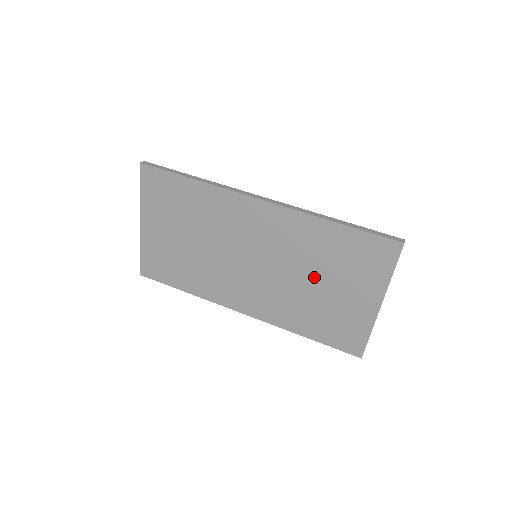
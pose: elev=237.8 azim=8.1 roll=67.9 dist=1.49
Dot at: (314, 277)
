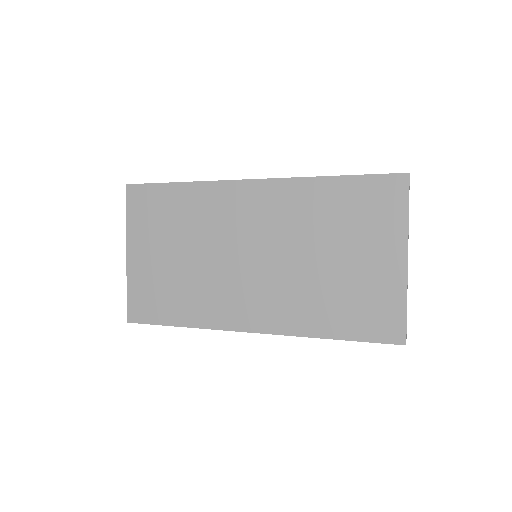
Dot at: (324, 250)
